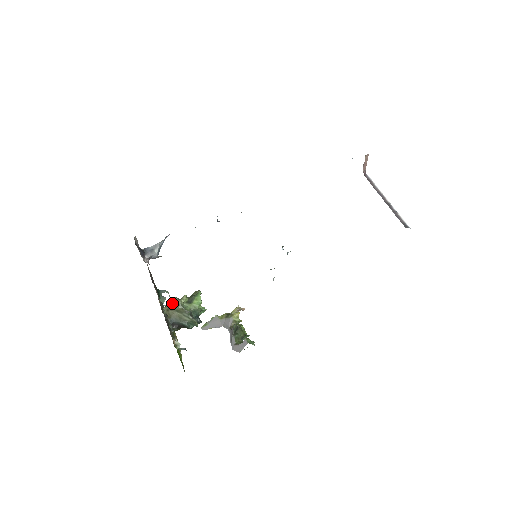
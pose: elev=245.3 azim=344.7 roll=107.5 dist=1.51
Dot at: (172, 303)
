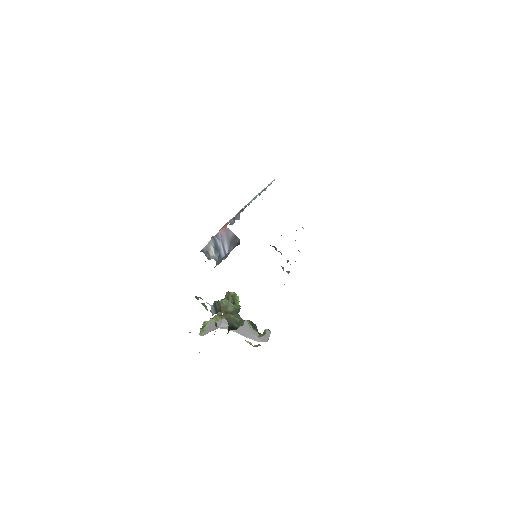
Dot at: (226, 306)
